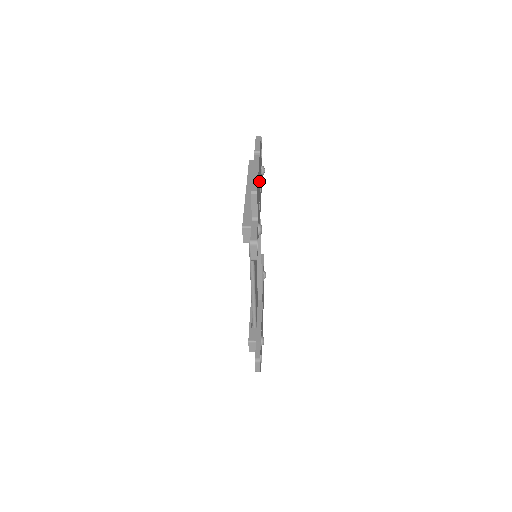
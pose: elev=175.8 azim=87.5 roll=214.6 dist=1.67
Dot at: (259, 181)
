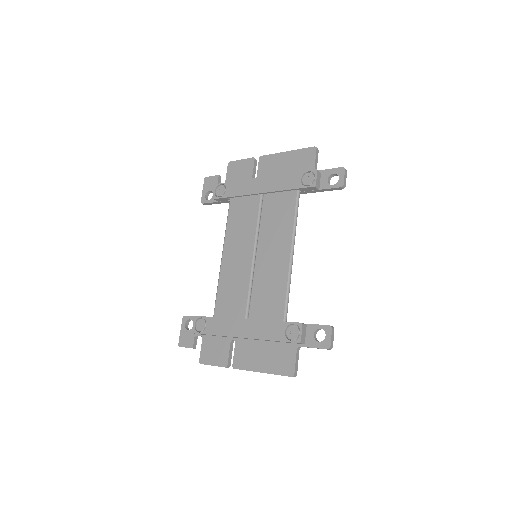
Dot at: occluded
